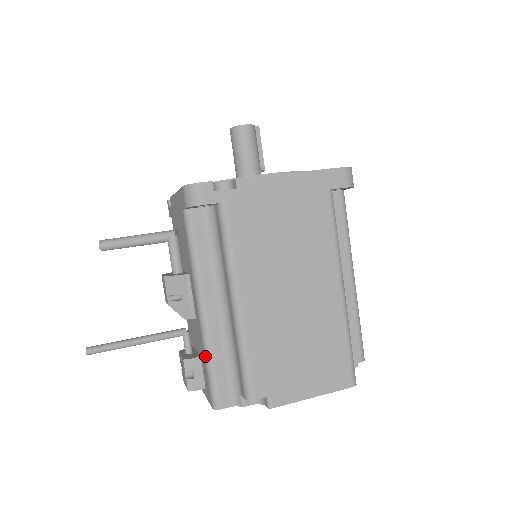
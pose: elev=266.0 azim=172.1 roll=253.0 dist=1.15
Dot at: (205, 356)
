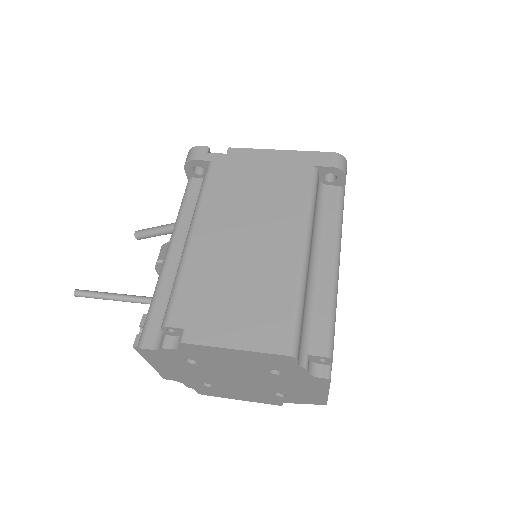
Dot at: (153, 295)
